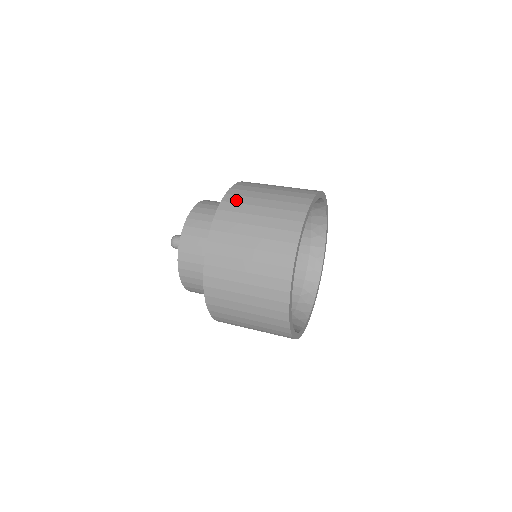
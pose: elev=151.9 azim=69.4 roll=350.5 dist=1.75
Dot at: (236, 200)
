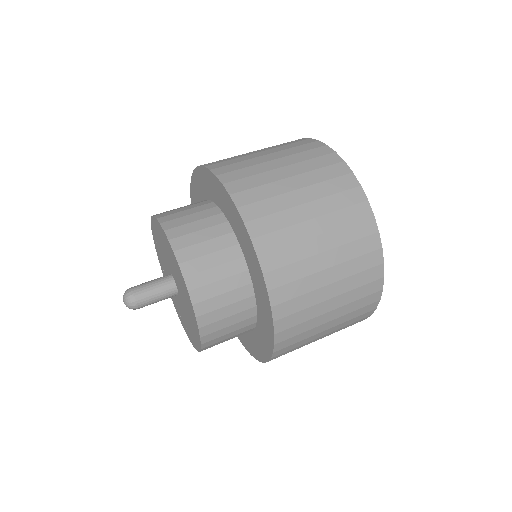
Dot at: (276, 243)
